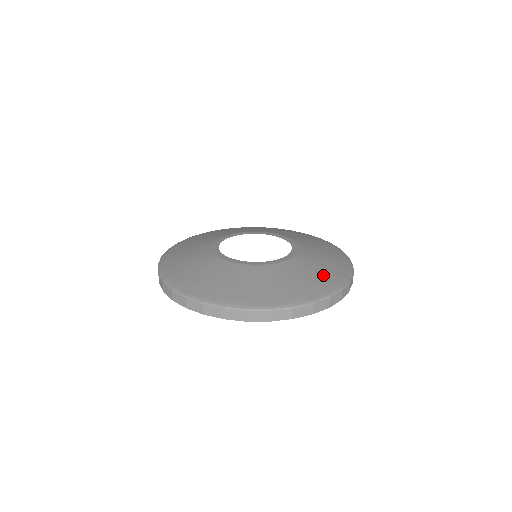
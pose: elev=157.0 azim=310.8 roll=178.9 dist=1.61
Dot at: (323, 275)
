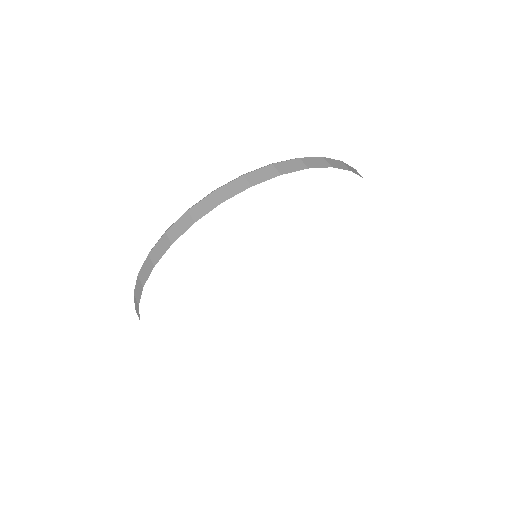
Dot at: occluded
